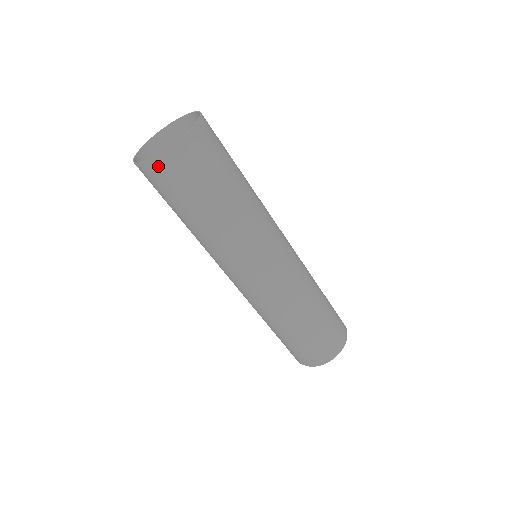
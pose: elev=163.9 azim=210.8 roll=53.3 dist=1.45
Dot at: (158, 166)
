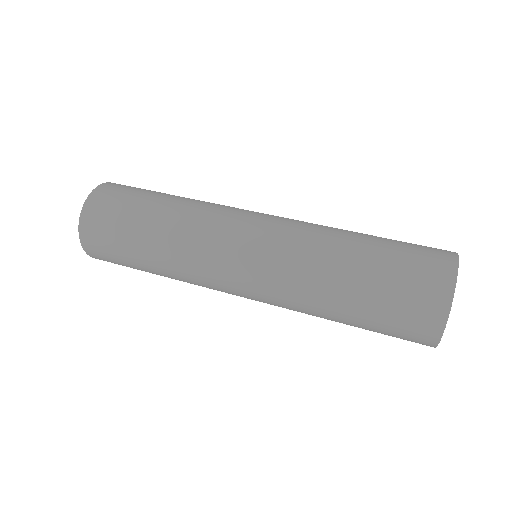
Dot at: (86, 225)
